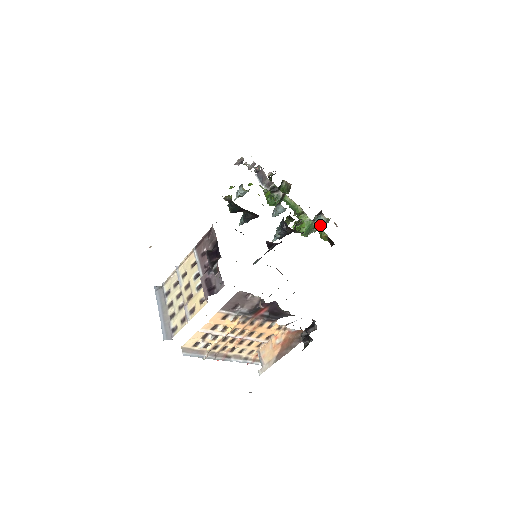
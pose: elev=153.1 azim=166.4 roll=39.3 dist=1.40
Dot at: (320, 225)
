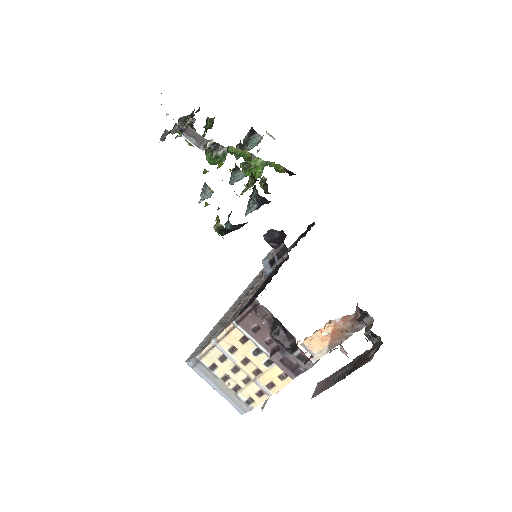
Dot at: occluded
